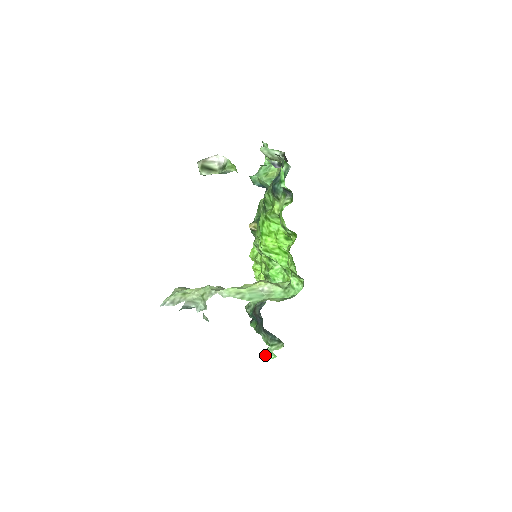
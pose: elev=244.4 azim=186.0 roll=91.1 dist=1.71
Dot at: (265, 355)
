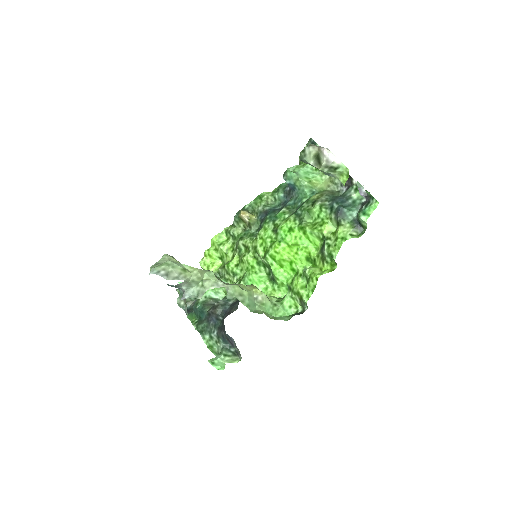
Dot at: (213, 363)
